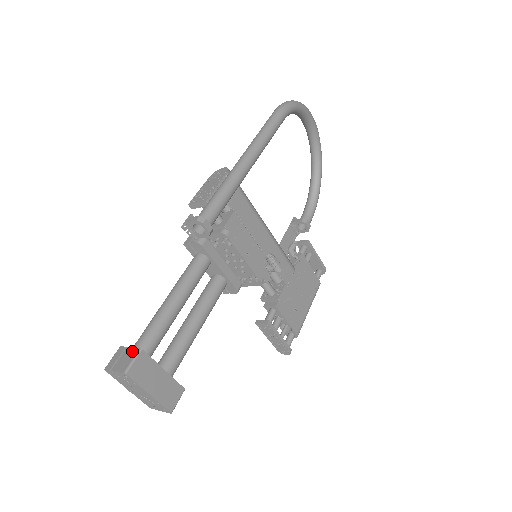
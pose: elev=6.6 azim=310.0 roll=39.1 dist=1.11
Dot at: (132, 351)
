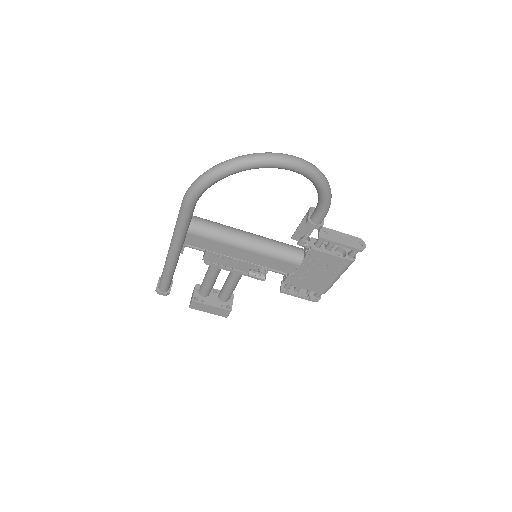
Dot at: (192, 297)
